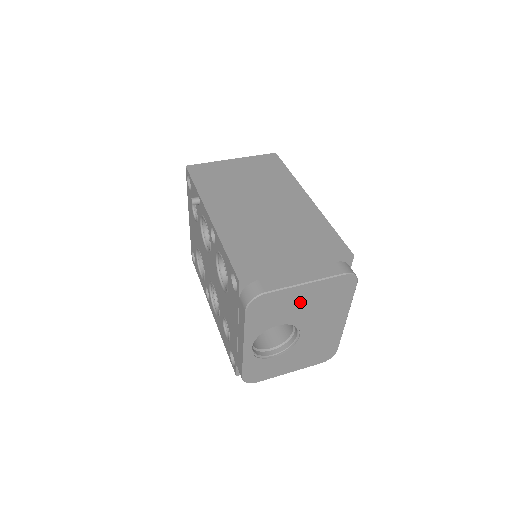
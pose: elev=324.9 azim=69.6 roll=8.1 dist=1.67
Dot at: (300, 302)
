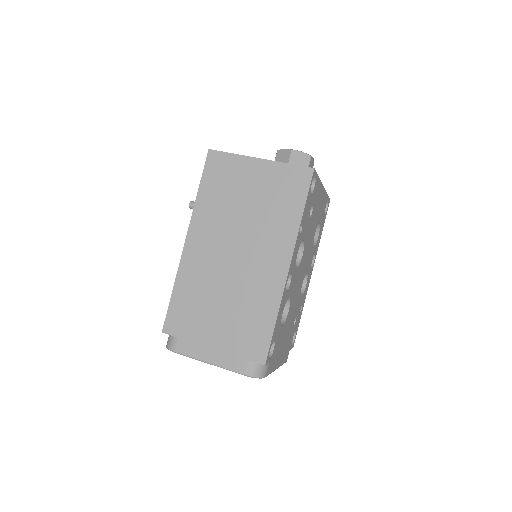
Dot at: occluded
